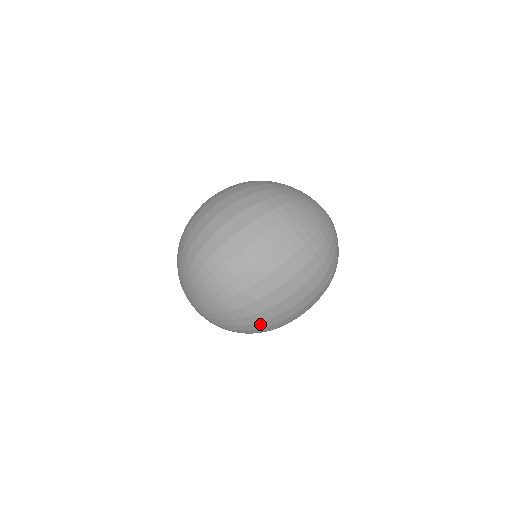
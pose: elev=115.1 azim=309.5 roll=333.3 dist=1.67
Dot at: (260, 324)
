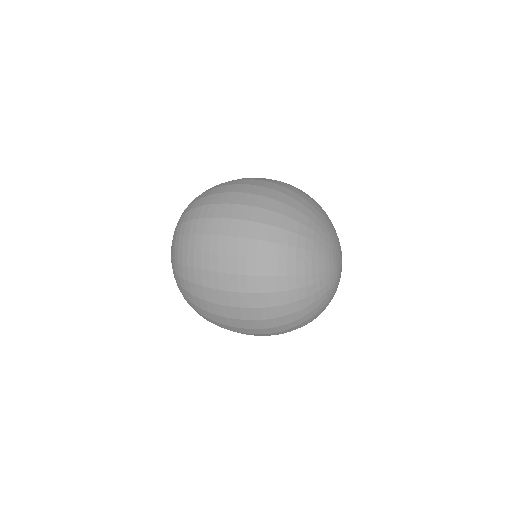
Dot at: (195, 306)
